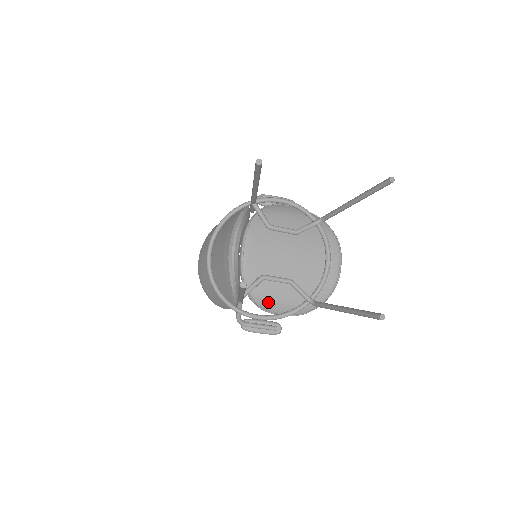
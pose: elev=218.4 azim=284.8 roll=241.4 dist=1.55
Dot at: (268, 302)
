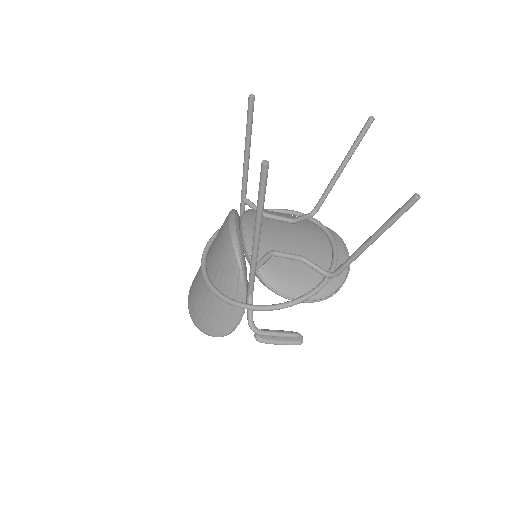
Dot at: (283, 282)
